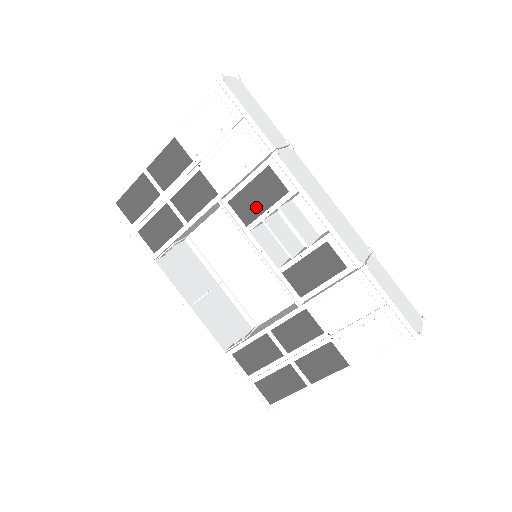
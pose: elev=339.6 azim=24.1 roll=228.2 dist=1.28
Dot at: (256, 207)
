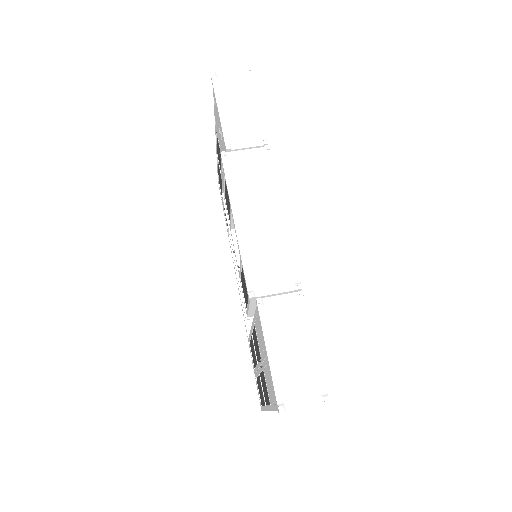
Dot at: occluded
